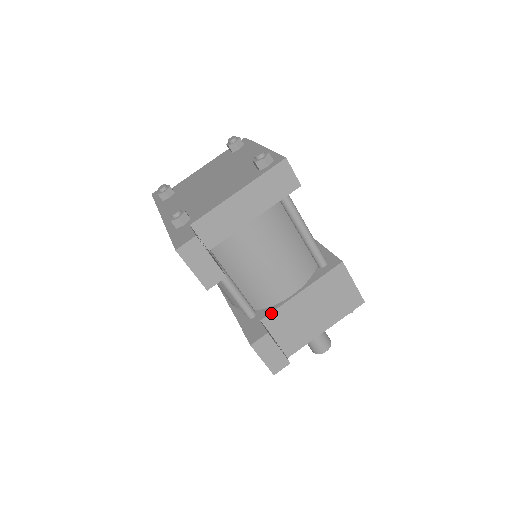
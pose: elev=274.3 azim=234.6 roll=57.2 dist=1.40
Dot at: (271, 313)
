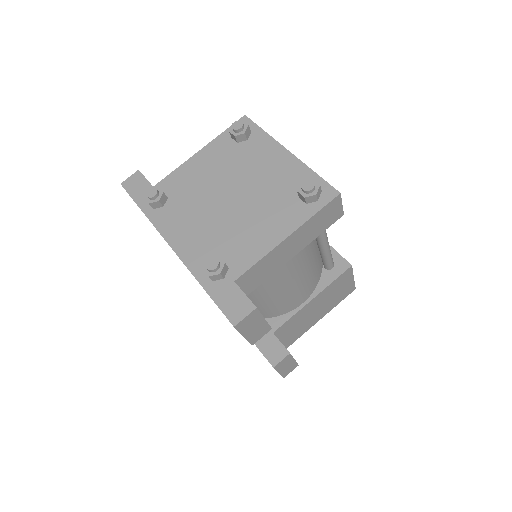
Dot at: (283, 324)
